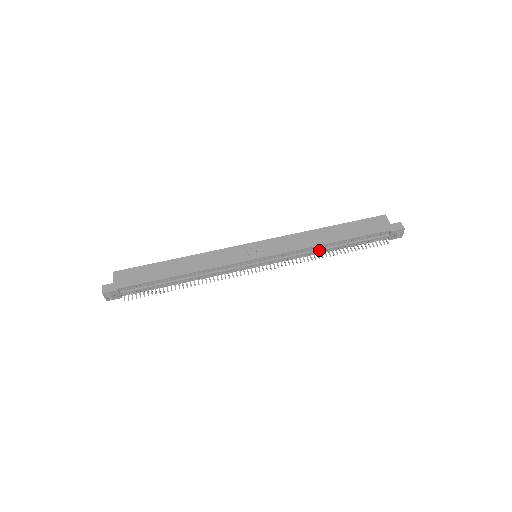
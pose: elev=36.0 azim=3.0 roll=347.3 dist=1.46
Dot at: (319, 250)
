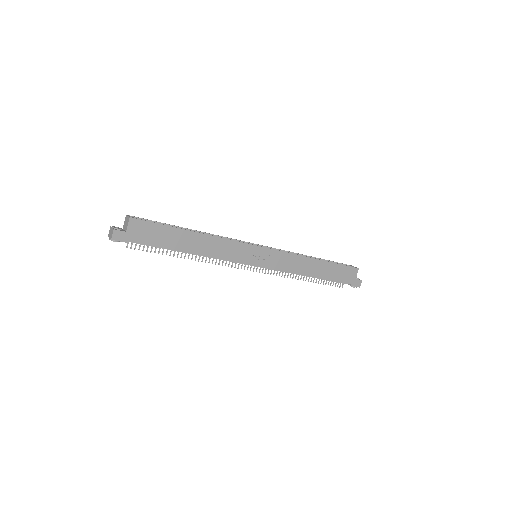
Dot at: occluded
